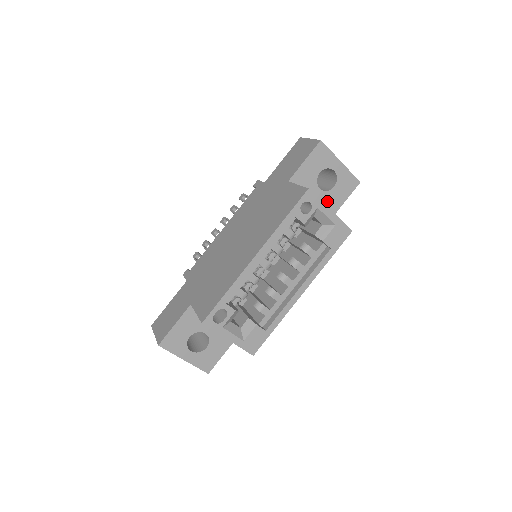
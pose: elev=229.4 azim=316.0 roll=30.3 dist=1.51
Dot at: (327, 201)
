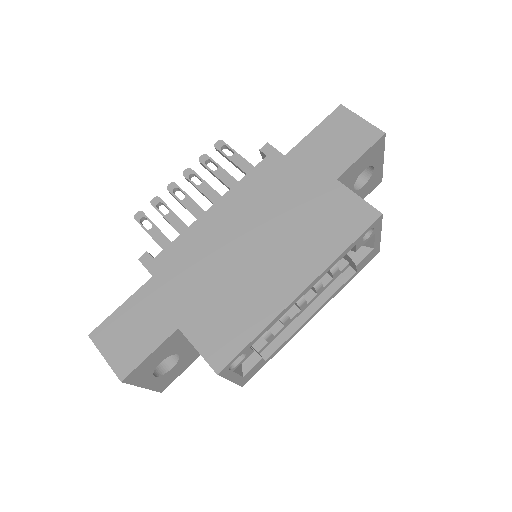
Dot at: occluded
